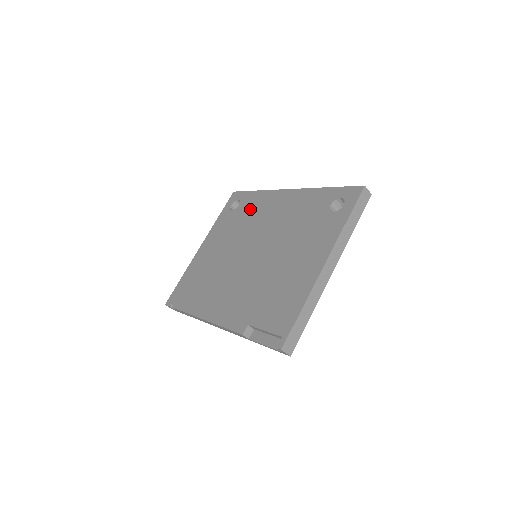
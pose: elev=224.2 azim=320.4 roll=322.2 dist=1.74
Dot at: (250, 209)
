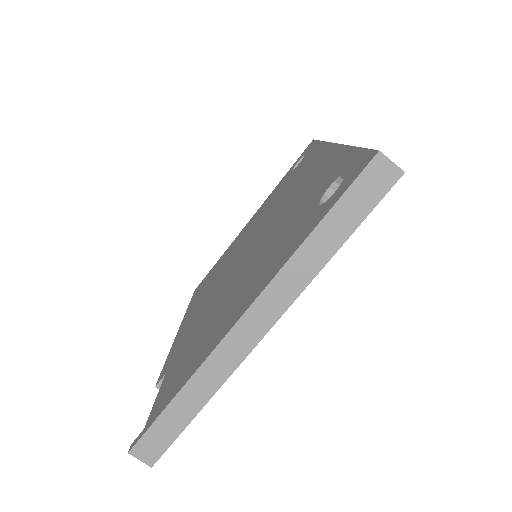
Dot at: (297, 172)
